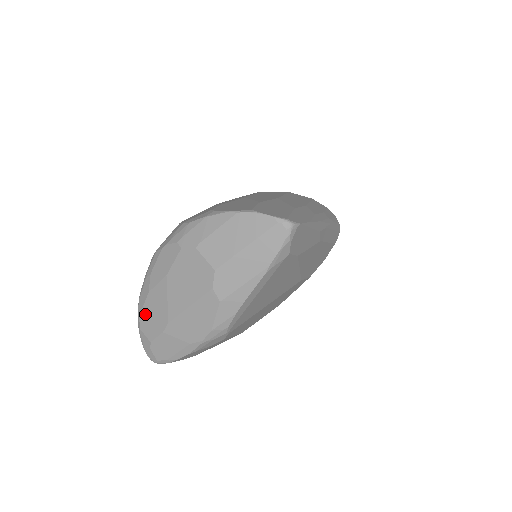
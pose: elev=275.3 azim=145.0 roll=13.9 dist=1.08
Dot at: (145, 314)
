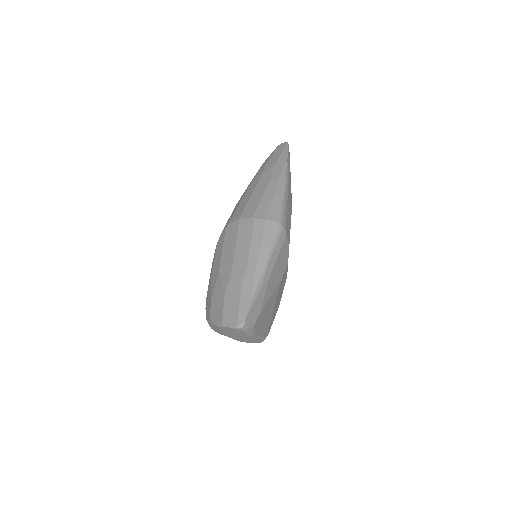
Dot at: occluded
